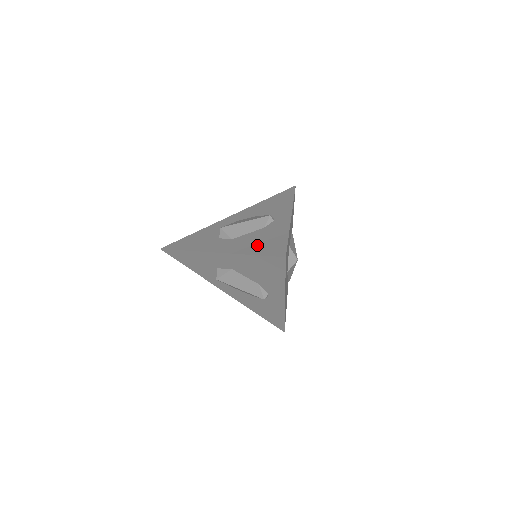
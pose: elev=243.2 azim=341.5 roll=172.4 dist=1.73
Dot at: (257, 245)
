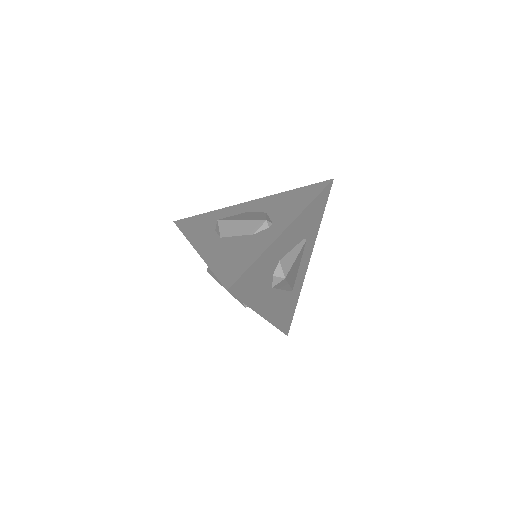
Dot at: (226, 258)
